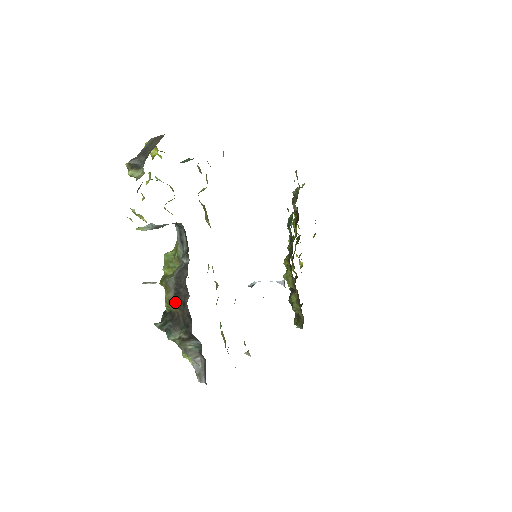
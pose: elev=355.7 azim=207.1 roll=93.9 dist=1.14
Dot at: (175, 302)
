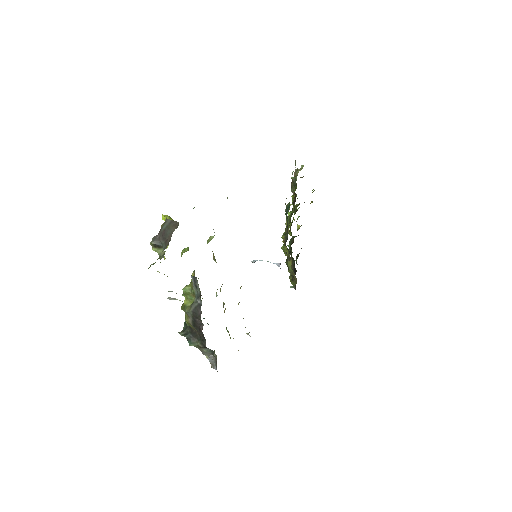
Dot at: (193, 326)
